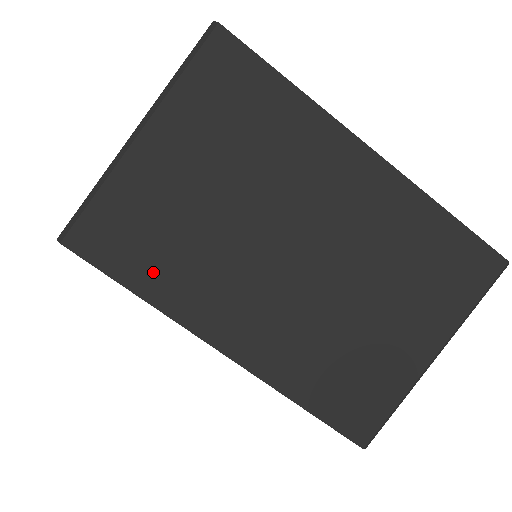
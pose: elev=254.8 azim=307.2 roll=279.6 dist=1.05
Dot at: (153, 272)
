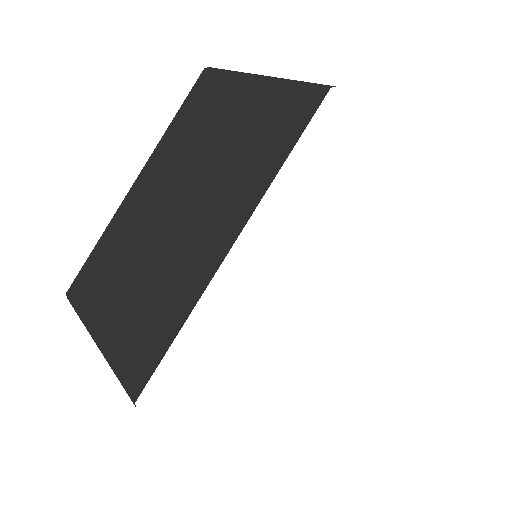
Dot at: occluded
